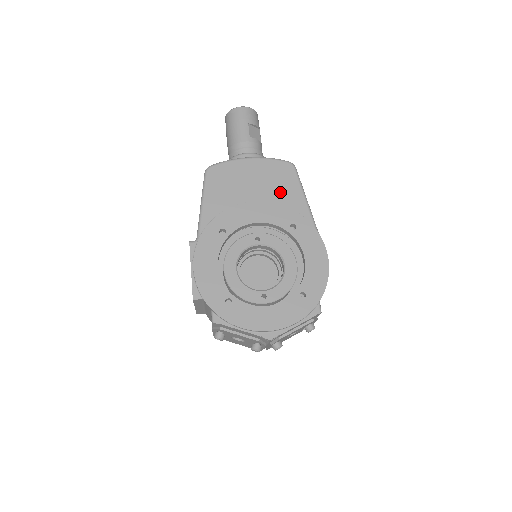
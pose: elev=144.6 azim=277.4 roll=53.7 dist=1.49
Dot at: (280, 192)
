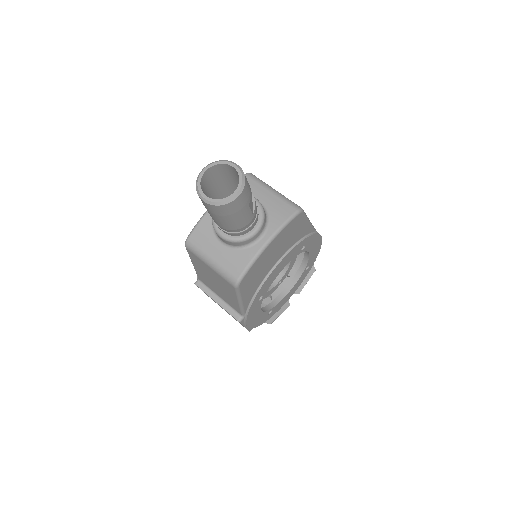
Dot at: (293, 238)
